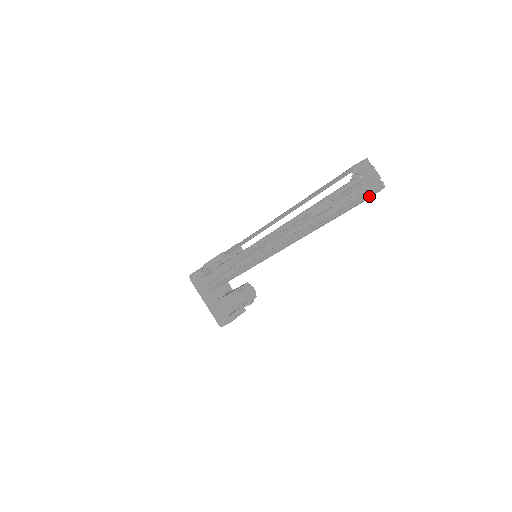
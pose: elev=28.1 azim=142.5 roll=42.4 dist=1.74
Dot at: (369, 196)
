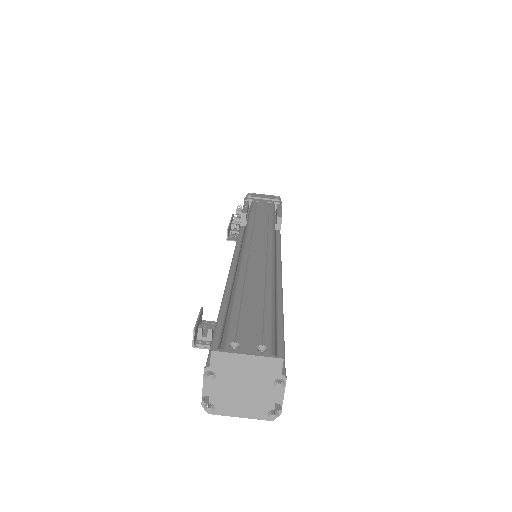
Dot at: (208, 406)
